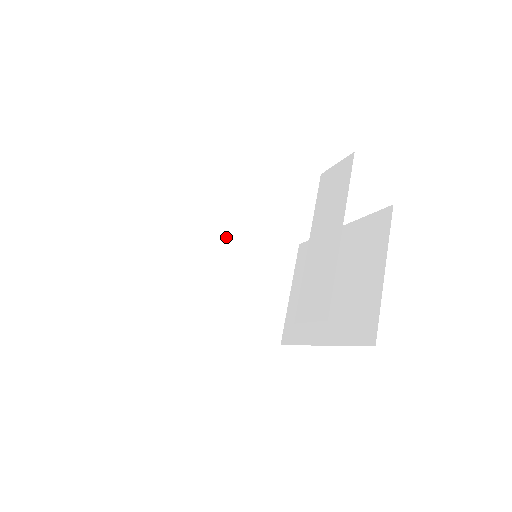
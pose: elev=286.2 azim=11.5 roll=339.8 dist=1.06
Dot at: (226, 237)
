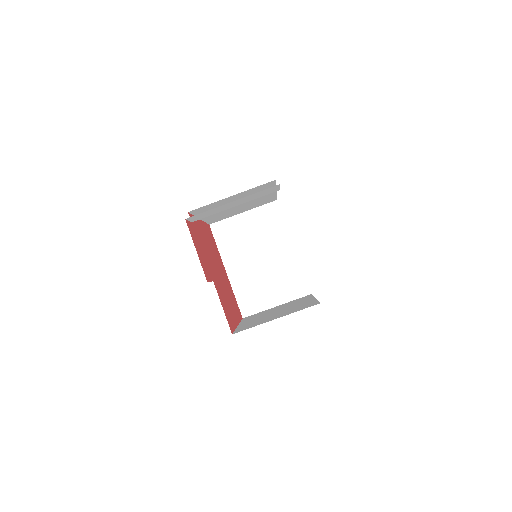
Dot at: (281, 247)
